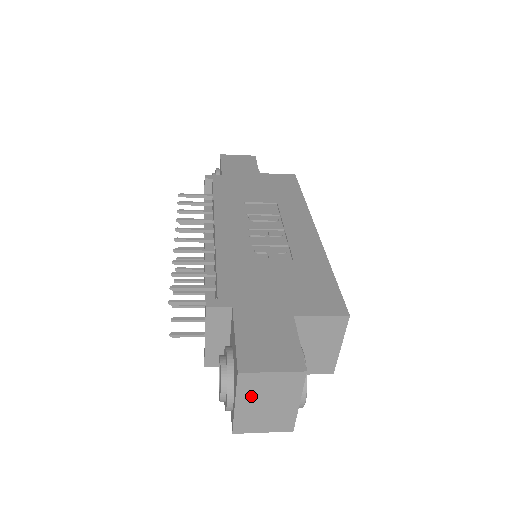
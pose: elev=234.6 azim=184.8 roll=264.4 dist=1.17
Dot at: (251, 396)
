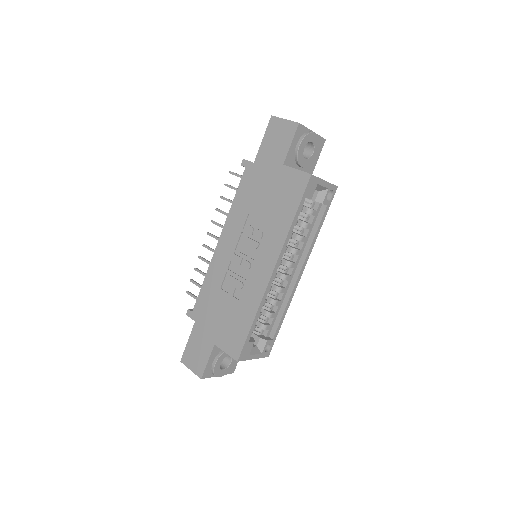
Dot at: occluded
